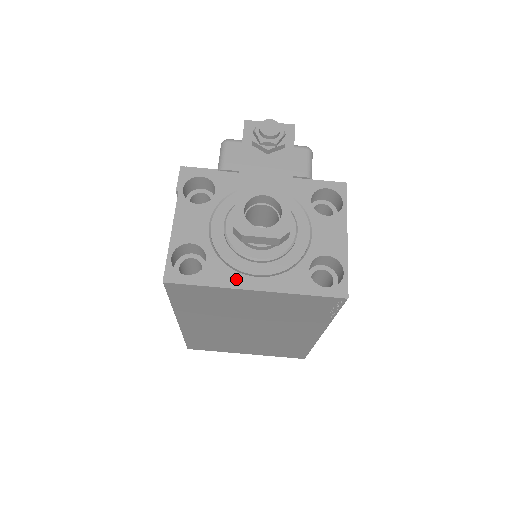
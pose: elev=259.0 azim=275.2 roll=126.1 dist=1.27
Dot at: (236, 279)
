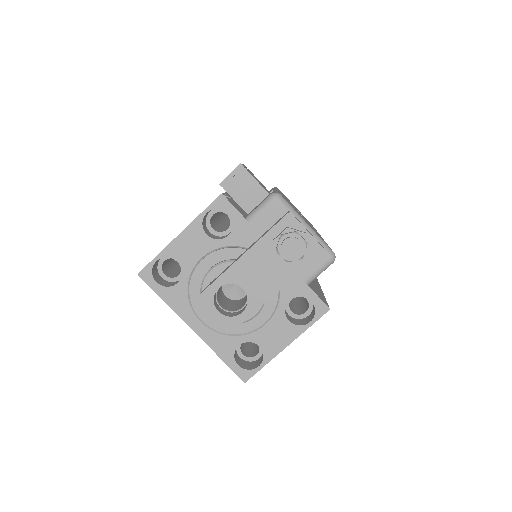
Dot at: (186, 312)
